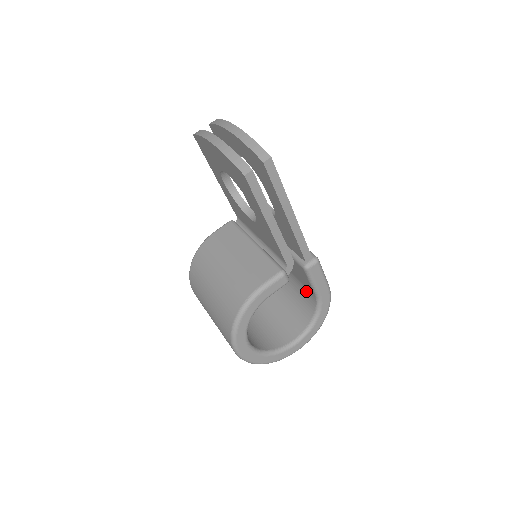
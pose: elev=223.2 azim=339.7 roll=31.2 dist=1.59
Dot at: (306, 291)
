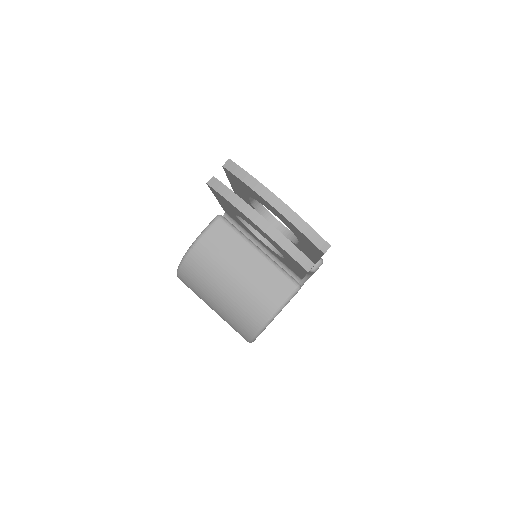
Dot at: occluded
